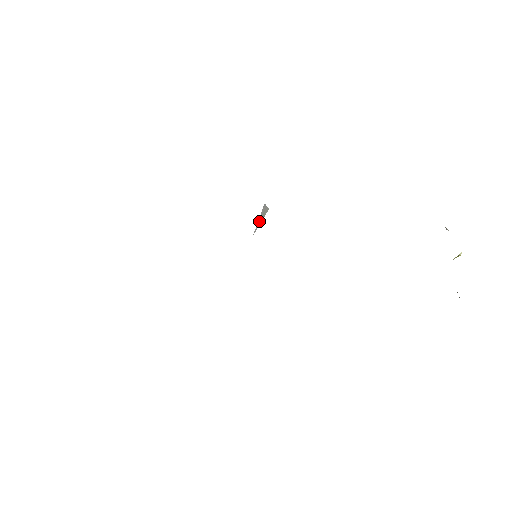
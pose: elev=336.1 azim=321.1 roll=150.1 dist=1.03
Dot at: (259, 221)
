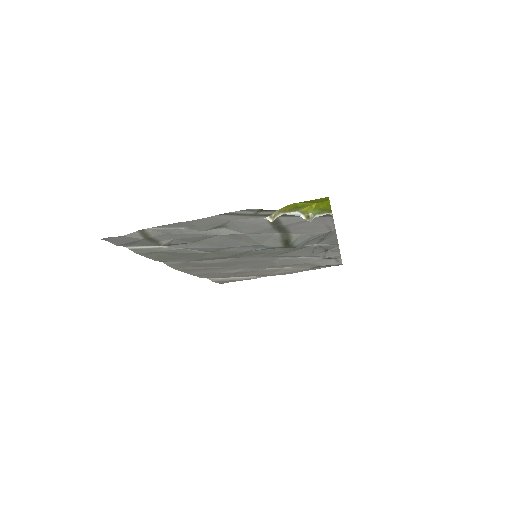
Dot at: (290, 255)
